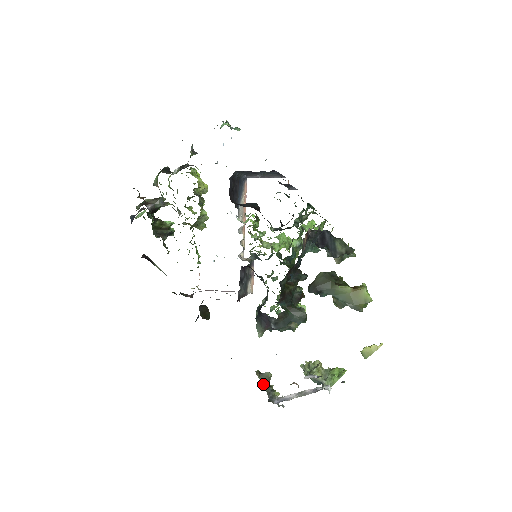
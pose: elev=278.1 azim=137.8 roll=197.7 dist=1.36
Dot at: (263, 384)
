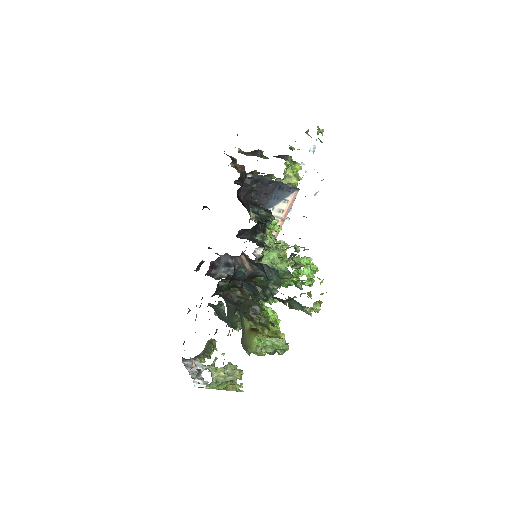
Dot at: (204, 349)
